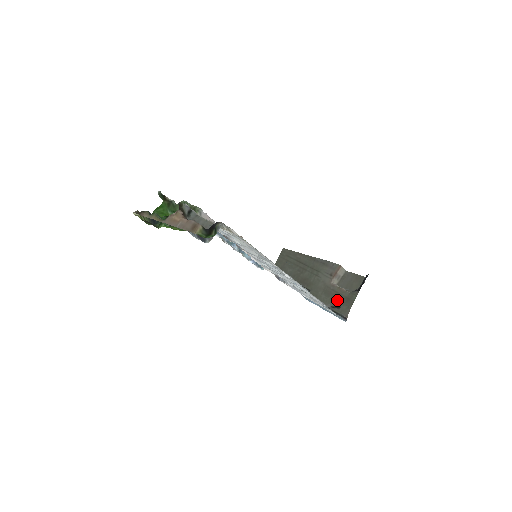
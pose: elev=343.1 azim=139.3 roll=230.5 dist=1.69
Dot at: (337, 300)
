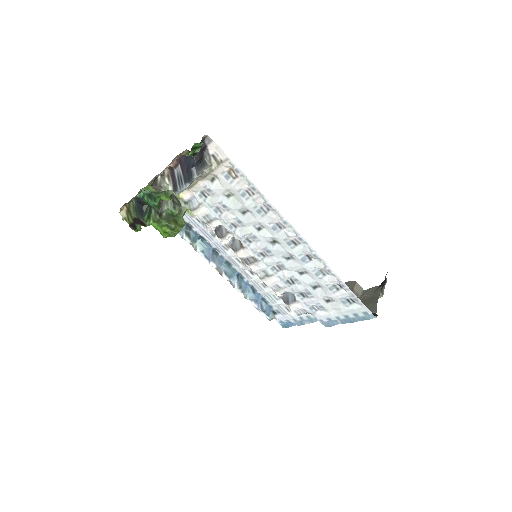
Dot at: occluded
